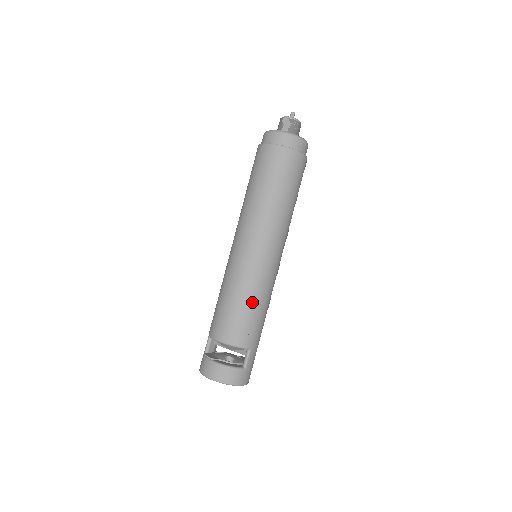
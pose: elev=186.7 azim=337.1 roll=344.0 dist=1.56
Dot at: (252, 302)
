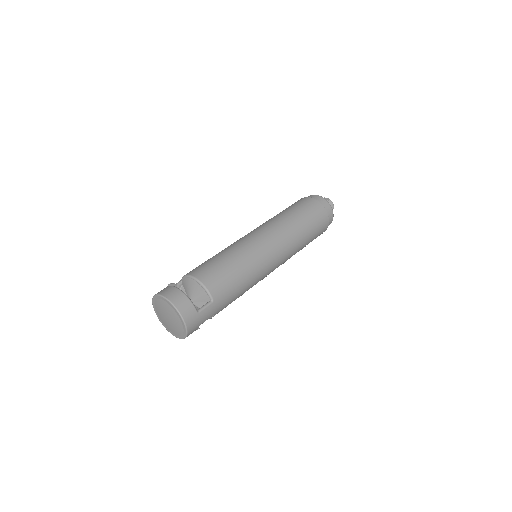
Dot at: (239, 268)
